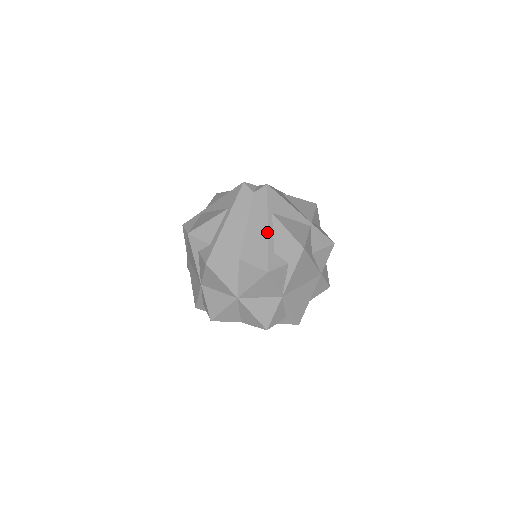
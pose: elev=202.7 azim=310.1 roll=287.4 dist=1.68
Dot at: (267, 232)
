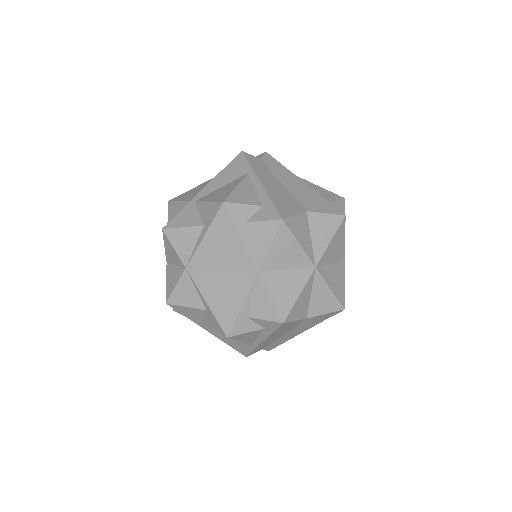
Dot at: occluded
